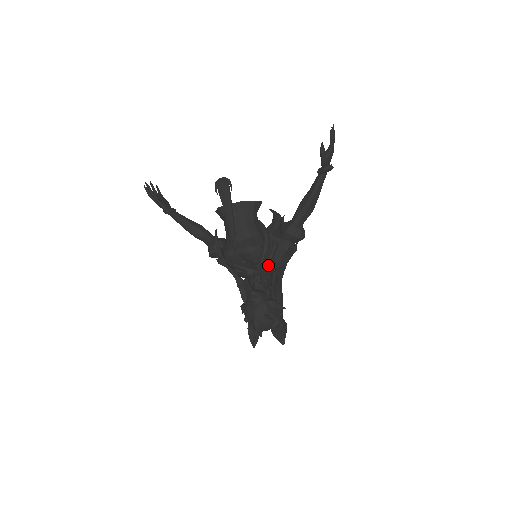
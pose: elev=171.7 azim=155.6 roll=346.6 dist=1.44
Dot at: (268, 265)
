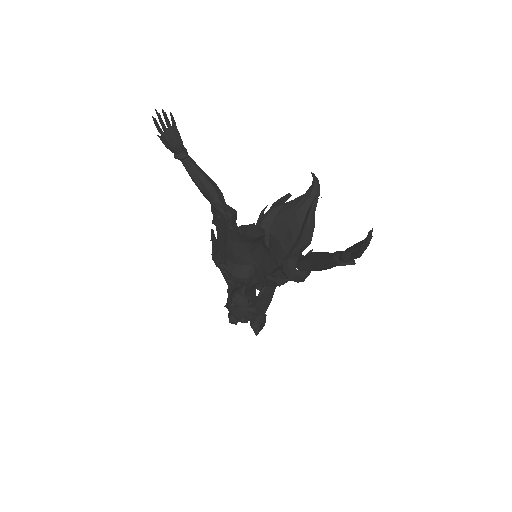
Dot at: (256, 288)
